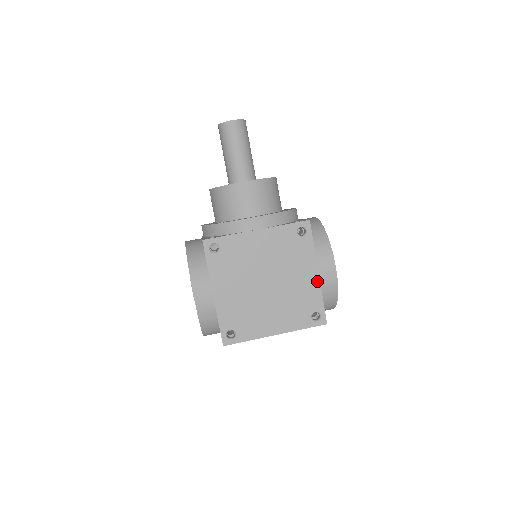
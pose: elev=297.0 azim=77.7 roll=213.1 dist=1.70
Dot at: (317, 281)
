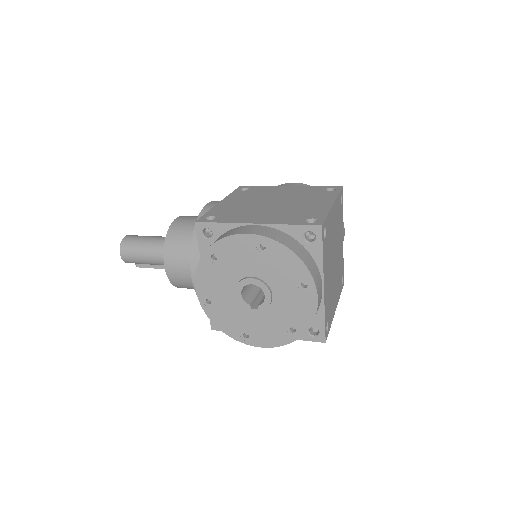
Dot at: (296, 187)
